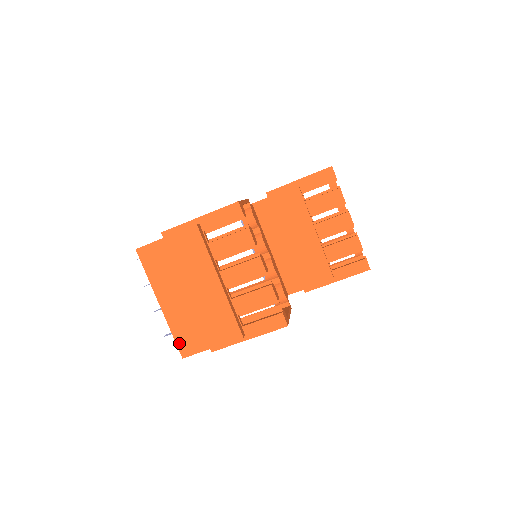
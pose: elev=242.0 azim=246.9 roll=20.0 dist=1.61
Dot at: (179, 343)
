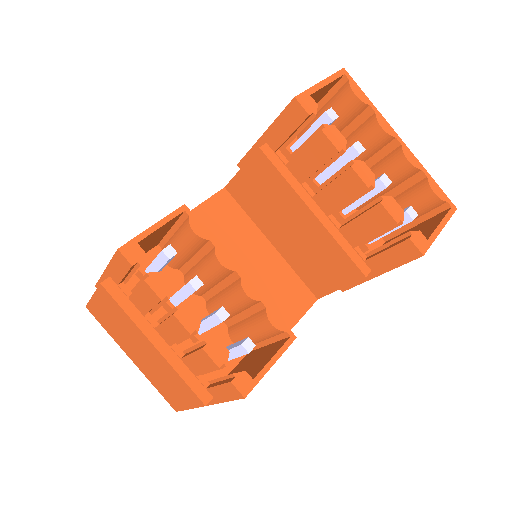
Dot at: (165, 397)
